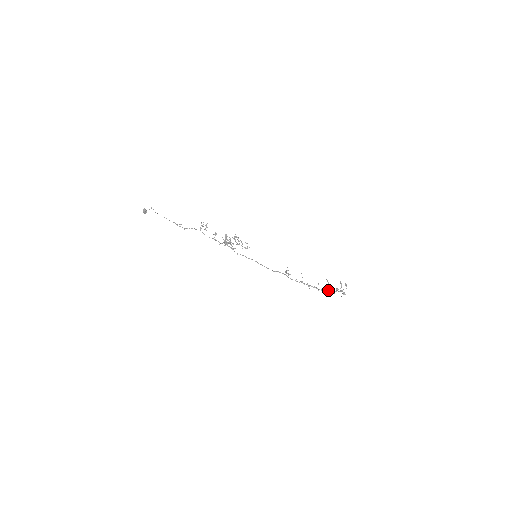
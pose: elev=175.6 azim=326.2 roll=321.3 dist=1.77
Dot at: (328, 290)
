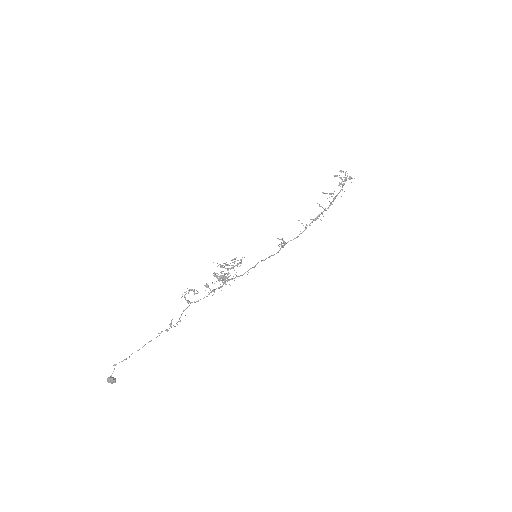
Dot at: (335, 196)
